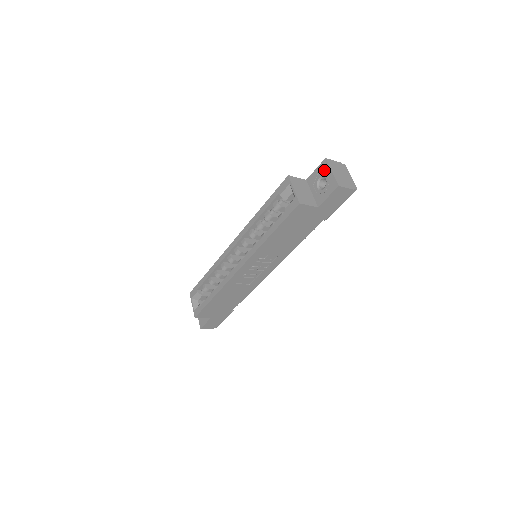
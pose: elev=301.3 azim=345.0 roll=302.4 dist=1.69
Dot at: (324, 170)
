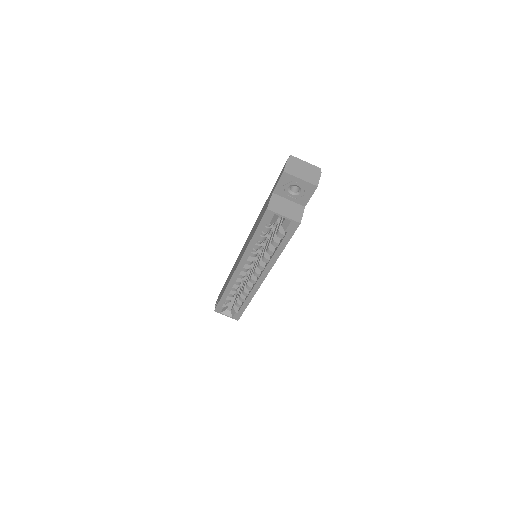
Dot at: (290, 181)
